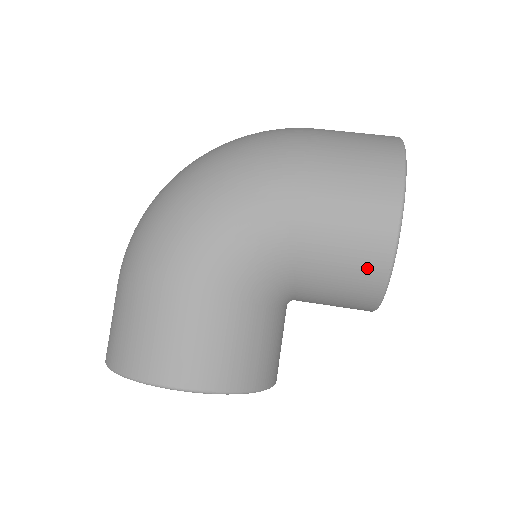
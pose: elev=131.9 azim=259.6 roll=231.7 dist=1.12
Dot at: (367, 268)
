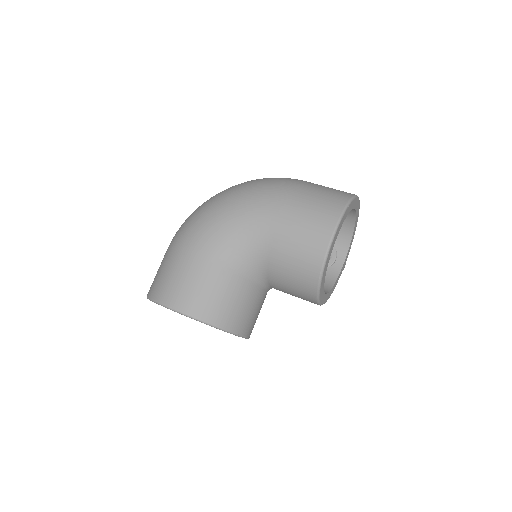
Dot at: (308, 266)
